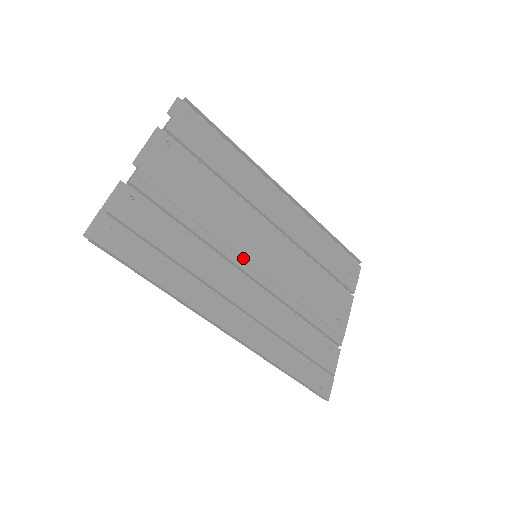
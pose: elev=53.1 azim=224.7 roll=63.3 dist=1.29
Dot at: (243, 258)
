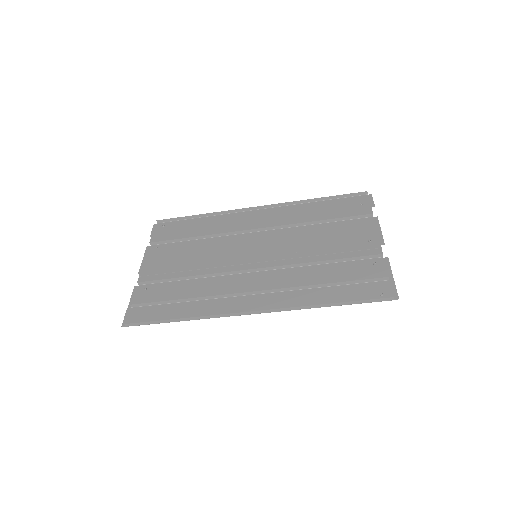
Dot at: (242, 264)
